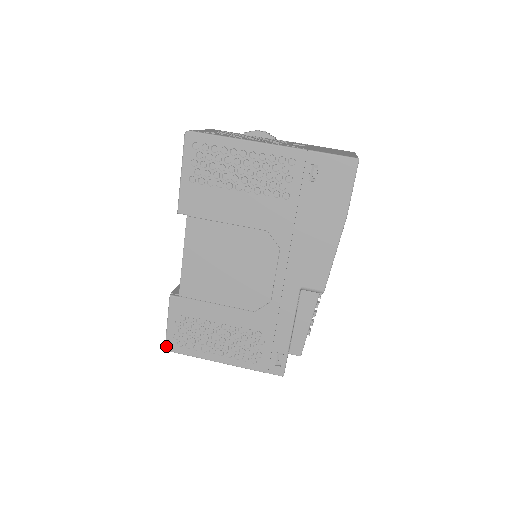
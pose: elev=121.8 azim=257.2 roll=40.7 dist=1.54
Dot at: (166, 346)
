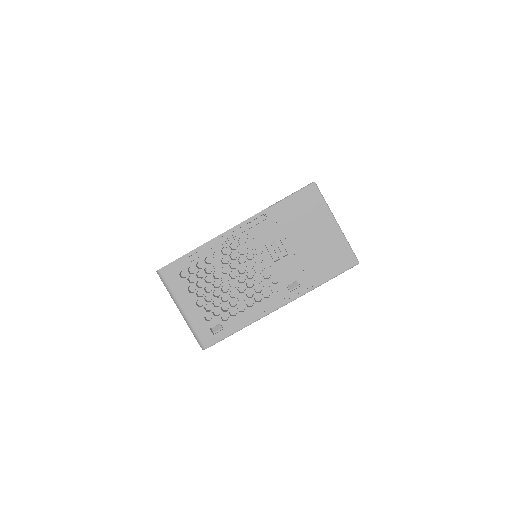
Dot at: occluded
